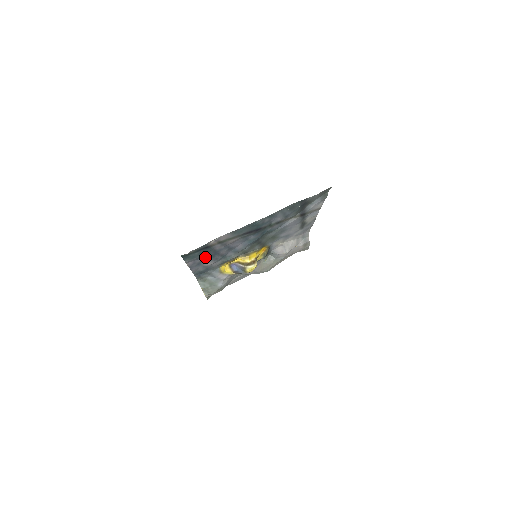
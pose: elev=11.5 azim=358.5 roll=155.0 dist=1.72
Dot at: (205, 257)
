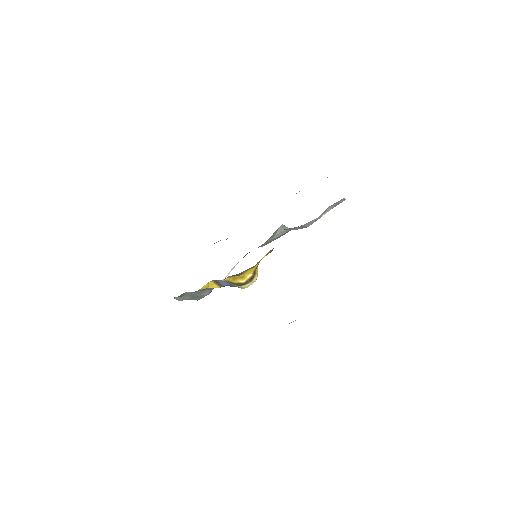
Dot at: occluded
